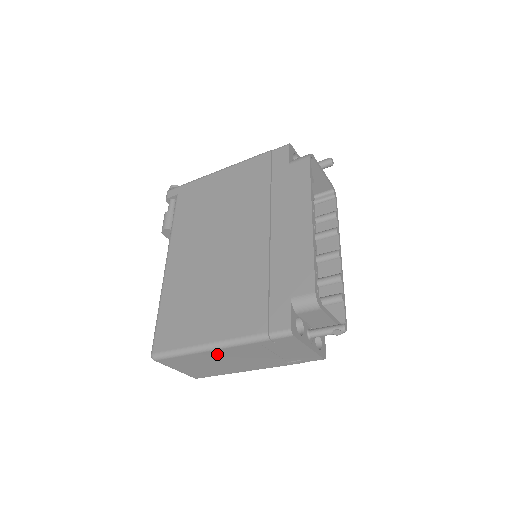
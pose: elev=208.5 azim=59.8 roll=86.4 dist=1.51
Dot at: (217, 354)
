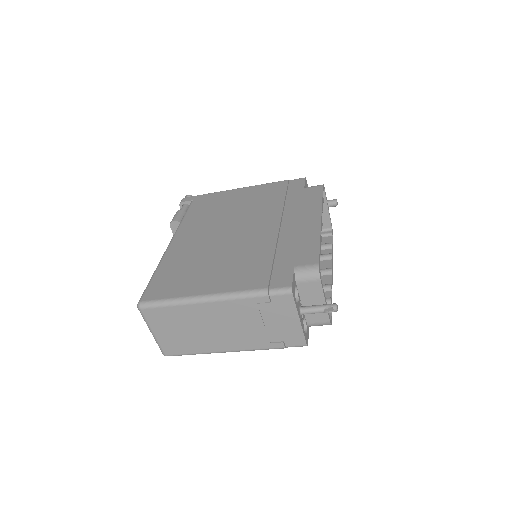
Dot at: (207, 311)
